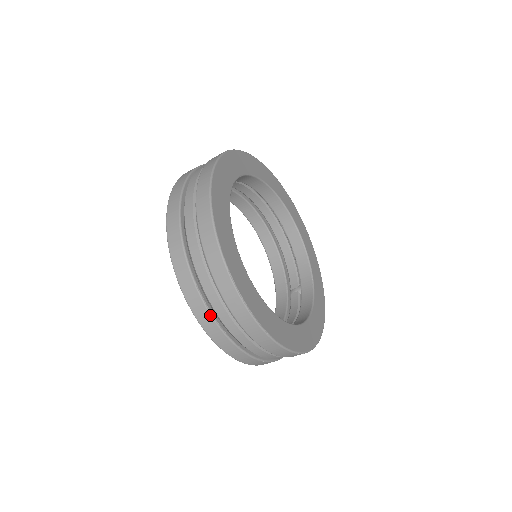
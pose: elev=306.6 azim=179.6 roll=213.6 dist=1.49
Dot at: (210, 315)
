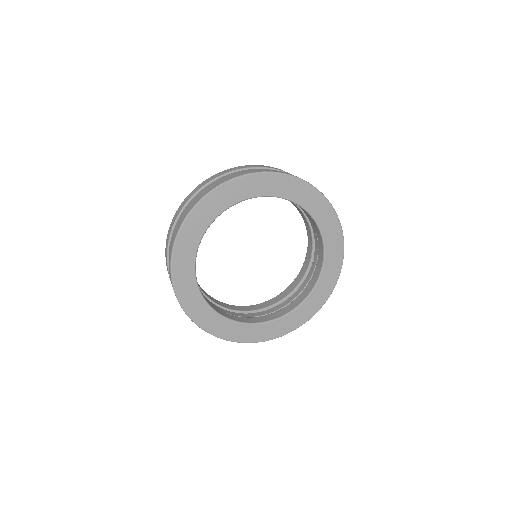
Dot at: occluded
